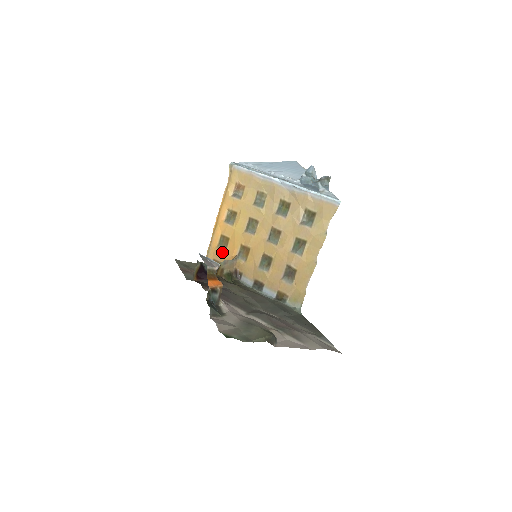
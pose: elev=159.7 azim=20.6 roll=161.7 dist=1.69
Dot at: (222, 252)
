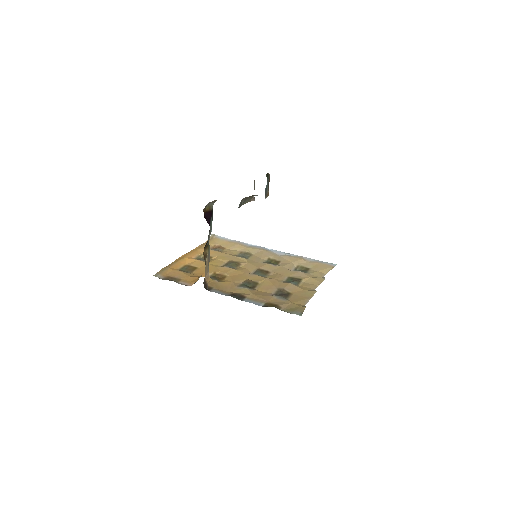
Dot at: (185, 272)
